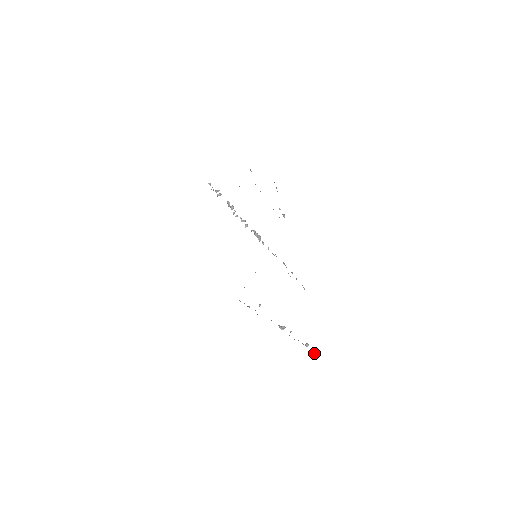
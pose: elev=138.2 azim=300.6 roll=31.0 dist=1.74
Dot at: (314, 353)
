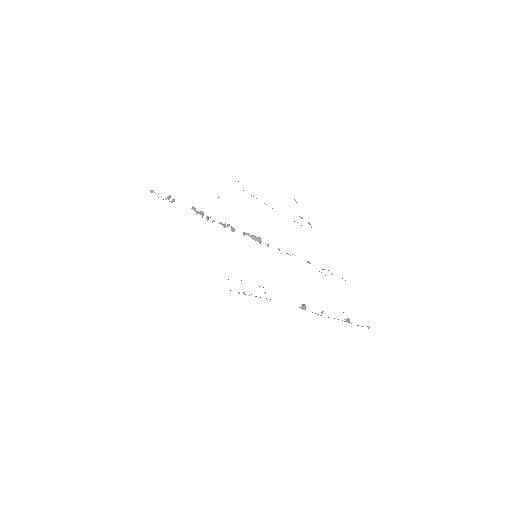
Dot at: occluded
